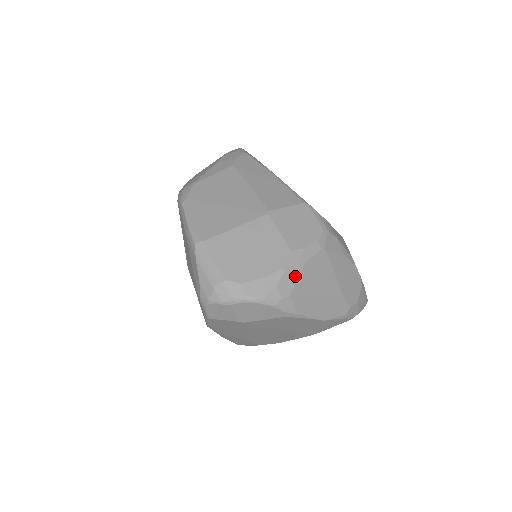
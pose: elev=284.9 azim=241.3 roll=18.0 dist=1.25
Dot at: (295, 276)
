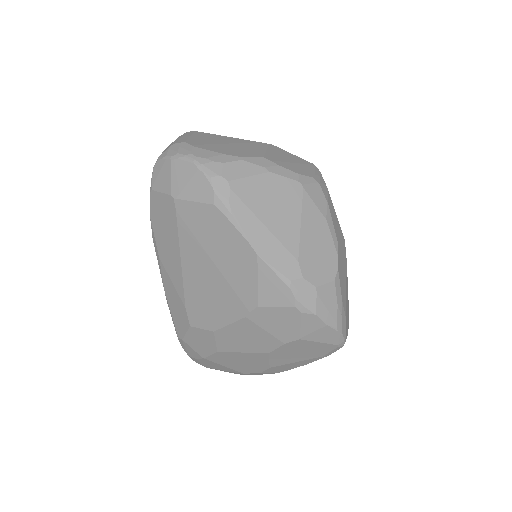
Dot at: (250, 172)
